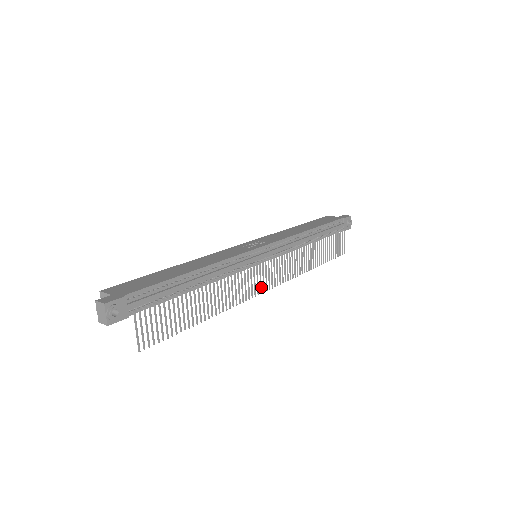
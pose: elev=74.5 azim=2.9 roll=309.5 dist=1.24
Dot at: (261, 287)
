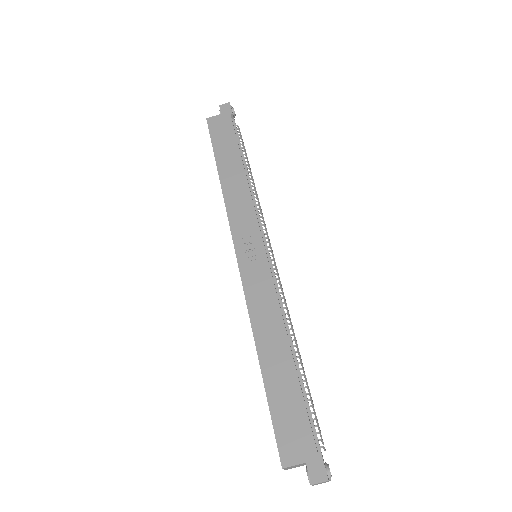
Dot at: occluded
